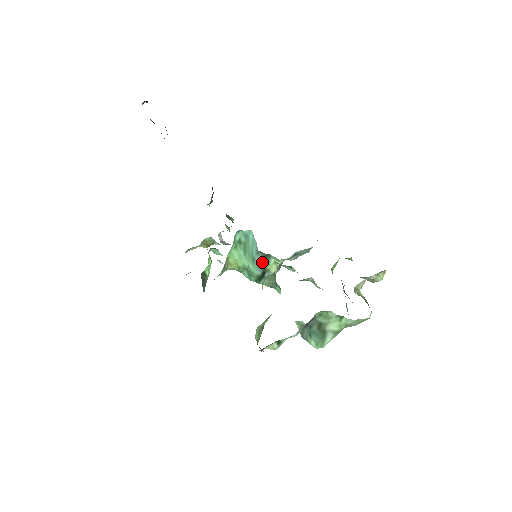
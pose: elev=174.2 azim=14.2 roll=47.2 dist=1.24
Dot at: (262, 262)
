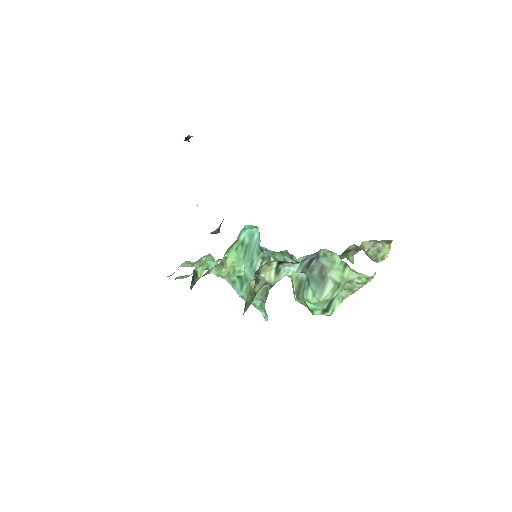
Dot at: occluded
